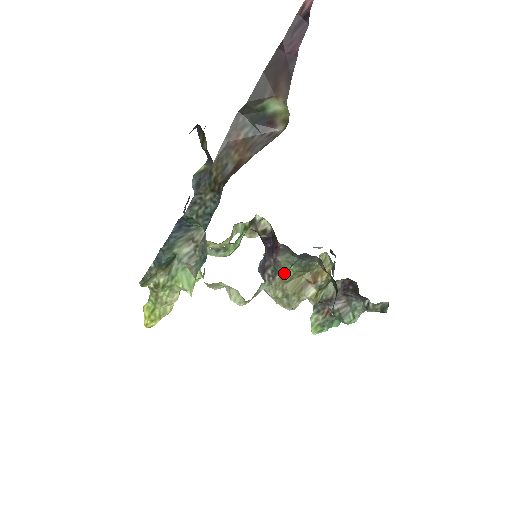
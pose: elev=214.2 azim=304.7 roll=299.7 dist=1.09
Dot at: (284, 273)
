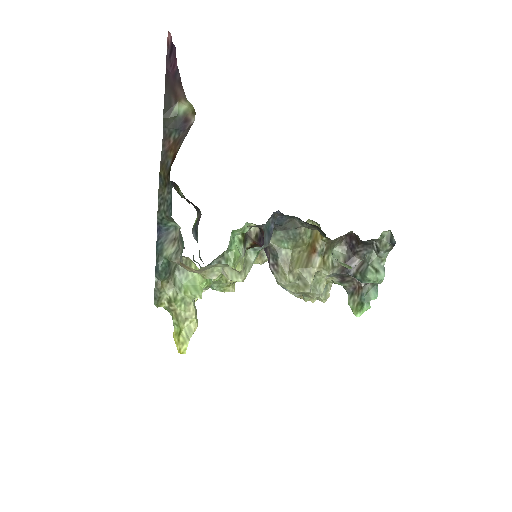
Dot at: (283, 255)
